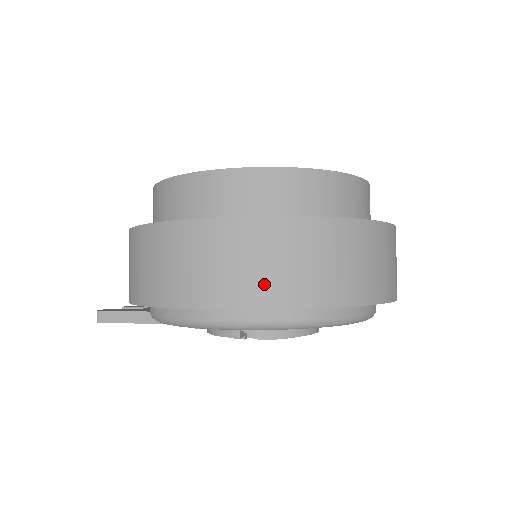
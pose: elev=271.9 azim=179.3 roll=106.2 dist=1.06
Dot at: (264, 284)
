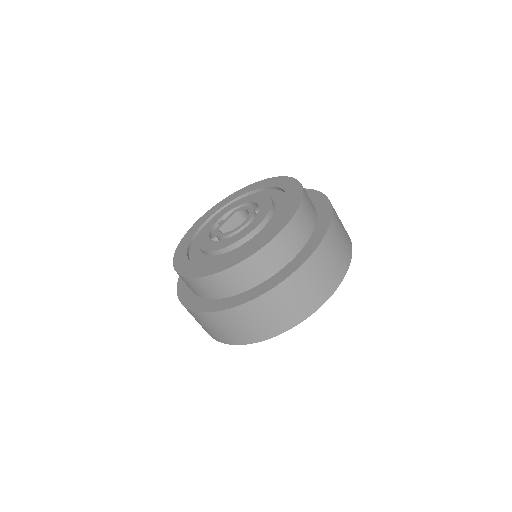
Dot at: (225, 336)
